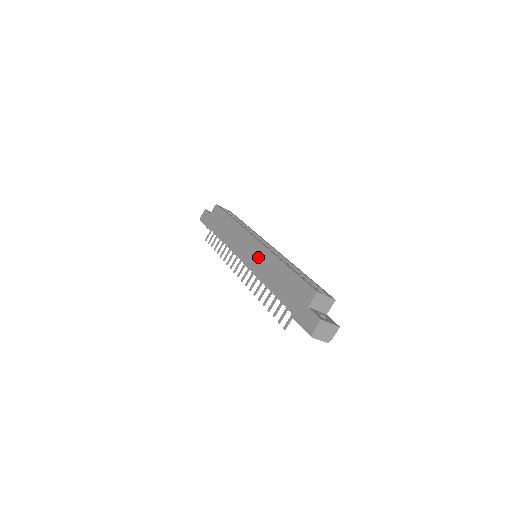
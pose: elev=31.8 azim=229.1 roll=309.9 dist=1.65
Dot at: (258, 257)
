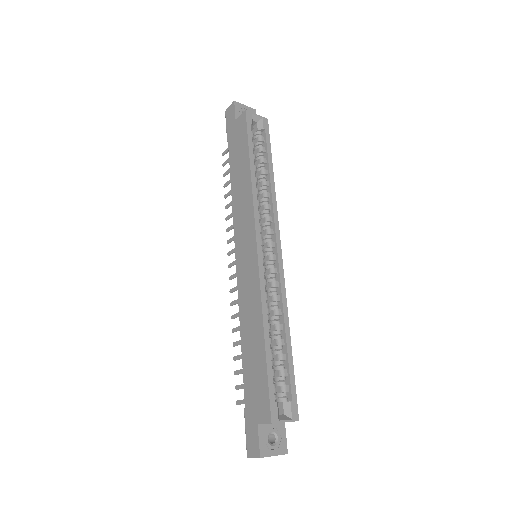
Dot at: (248, 279)
